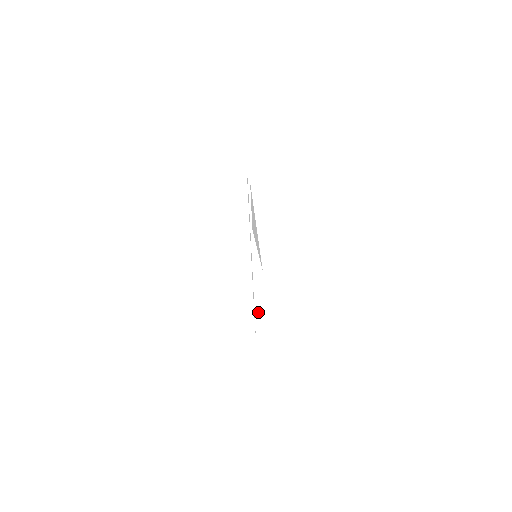
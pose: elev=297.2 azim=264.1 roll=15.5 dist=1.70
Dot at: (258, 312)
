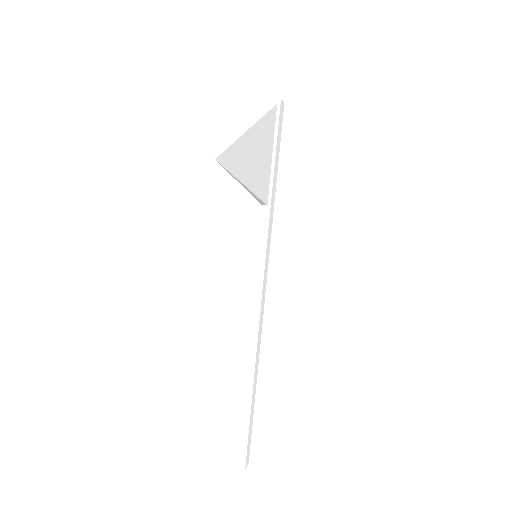
Dot at: (246, 406)
